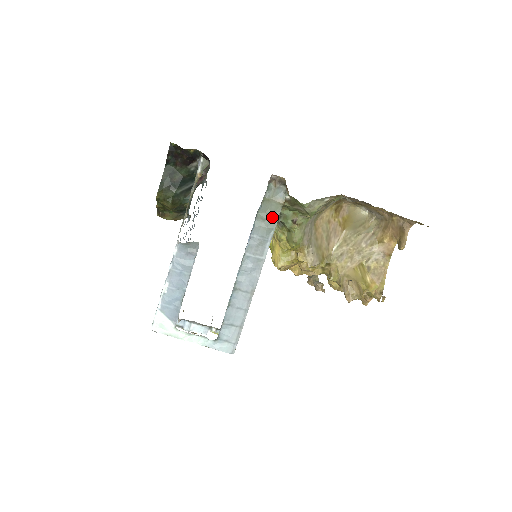
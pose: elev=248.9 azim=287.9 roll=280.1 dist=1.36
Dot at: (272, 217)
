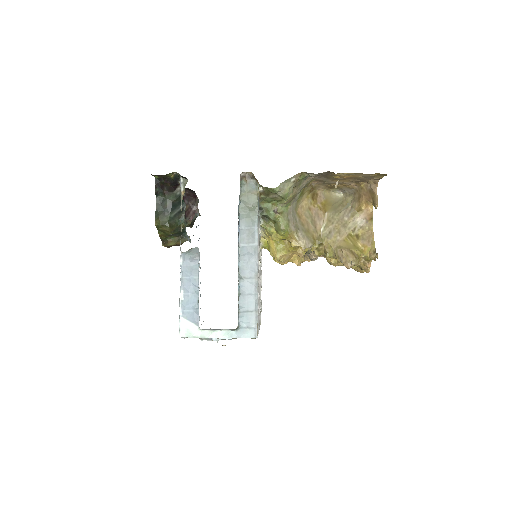
Dot at: (252, 208)
